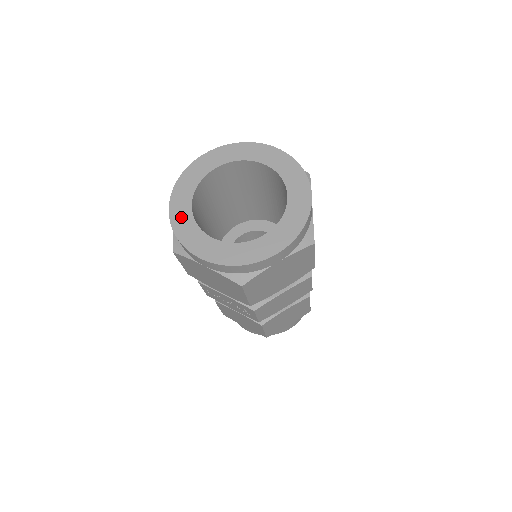
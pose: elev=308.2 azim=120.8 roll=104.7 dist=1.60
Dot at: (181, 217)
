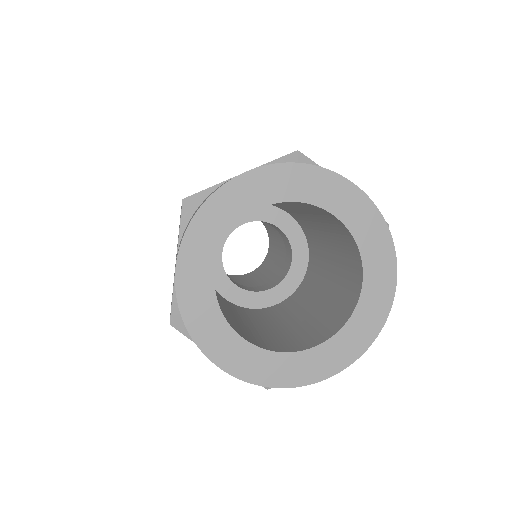
Dot at: (196, 295)
